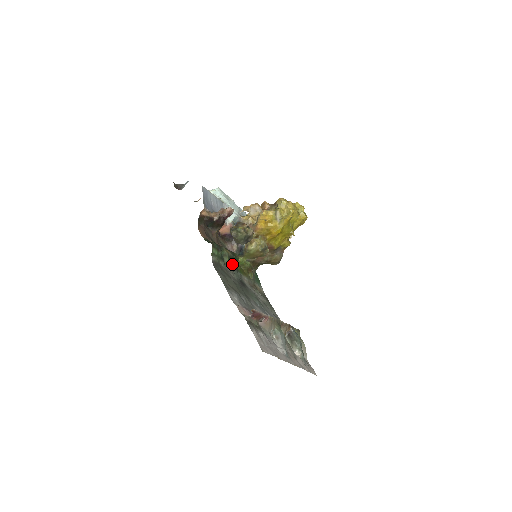
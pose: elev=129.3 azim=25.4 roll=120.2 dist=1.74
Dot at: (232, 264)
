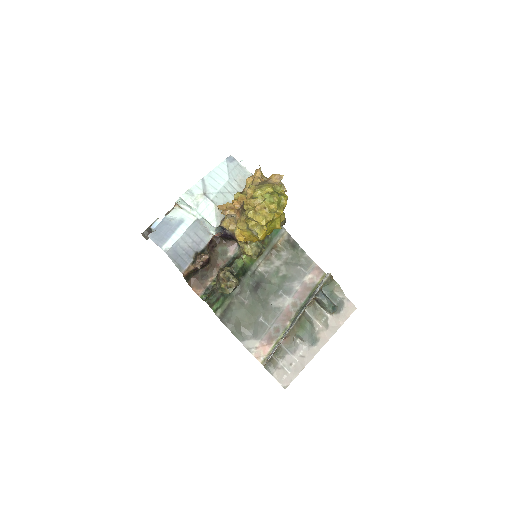
Dot at: (239, 277)
